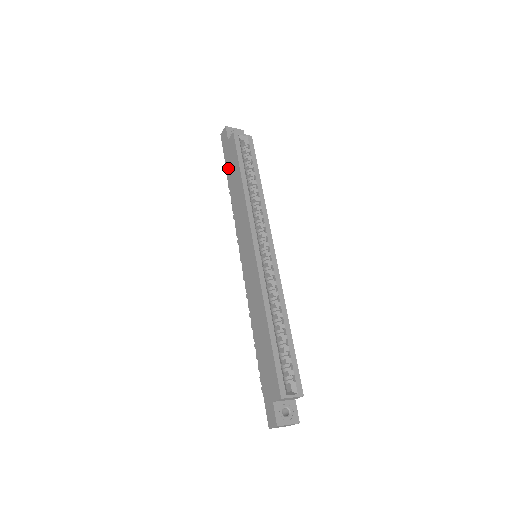
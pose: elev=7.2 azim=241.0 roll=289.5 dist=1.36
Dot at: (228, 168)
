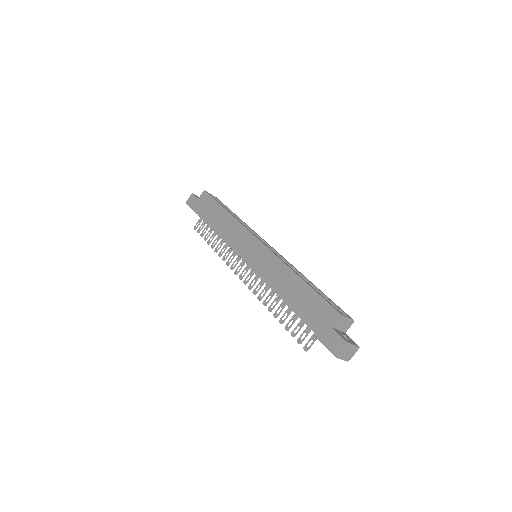
Dot at: (204, 214)
